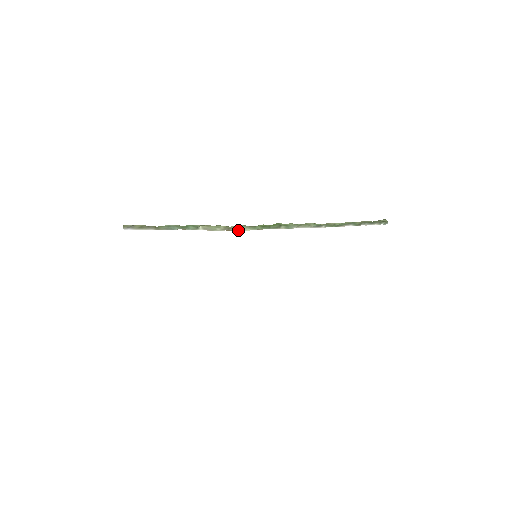
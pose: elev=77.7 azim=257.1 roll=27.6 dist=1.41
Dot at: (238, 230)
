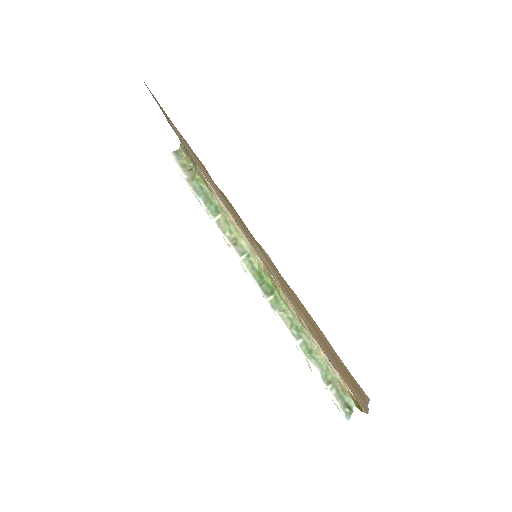
Dot at: (238, 254)
